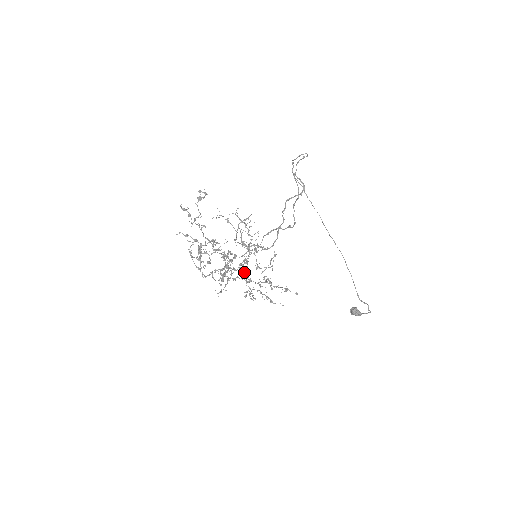
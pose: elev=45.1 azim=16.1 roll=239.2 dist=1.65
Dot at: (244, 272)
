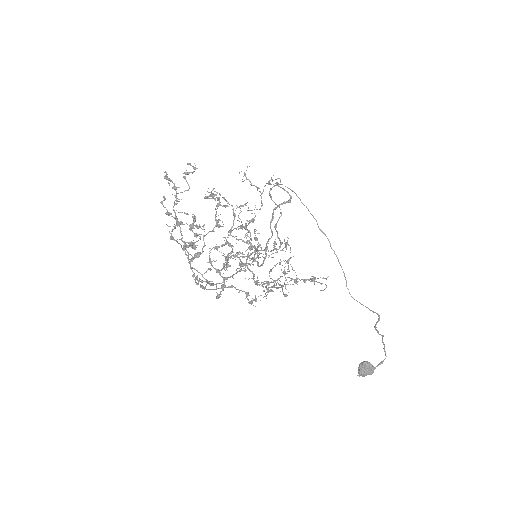
Dot at: (254, 257)
